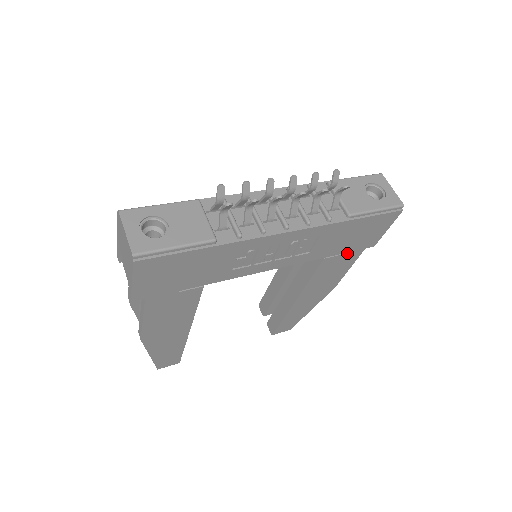
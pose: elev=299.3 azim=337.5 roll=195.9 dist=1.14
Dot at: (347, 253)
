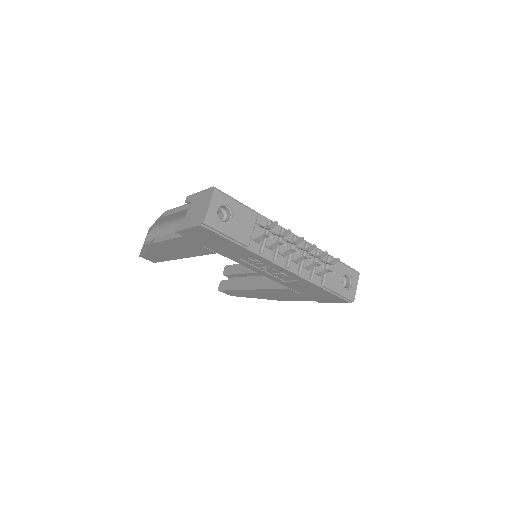
Dot at: (303, 295)
